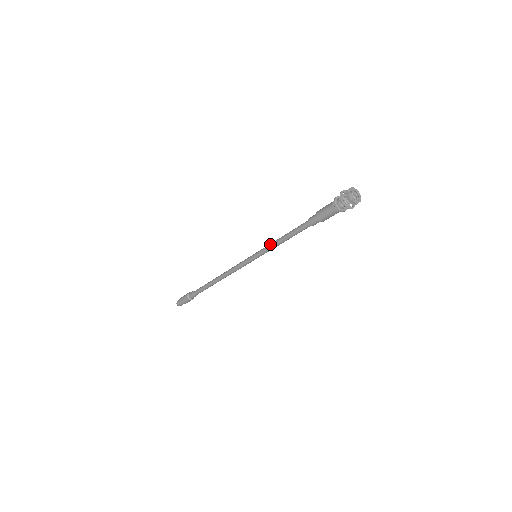
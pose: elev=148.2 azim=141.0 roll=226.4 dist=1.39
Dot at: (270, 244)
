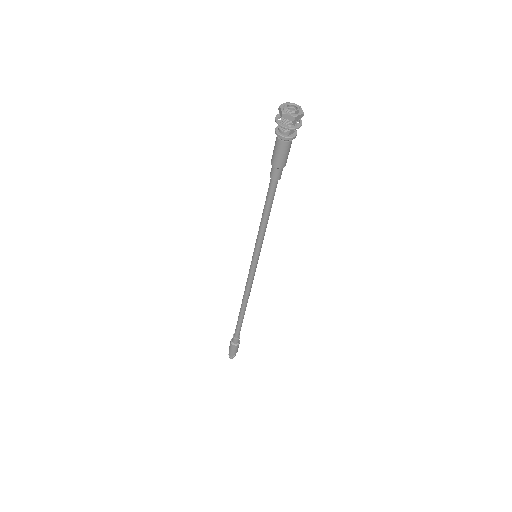
Dot at: occluded
